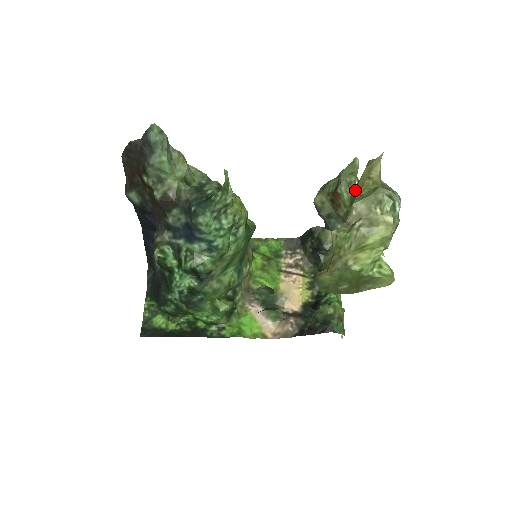
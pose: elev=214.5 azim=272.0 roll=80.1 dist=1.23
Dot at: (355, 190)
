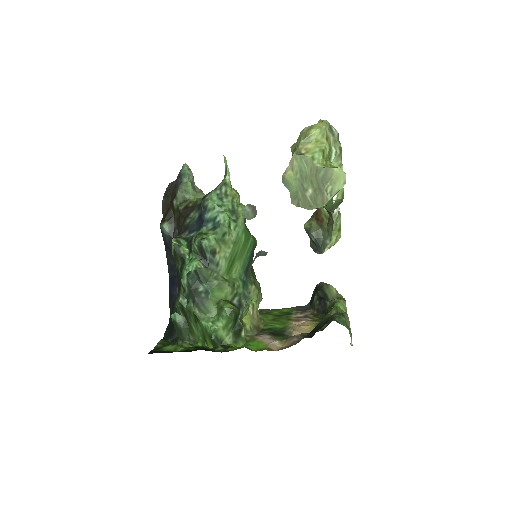
Dot at: occluded
